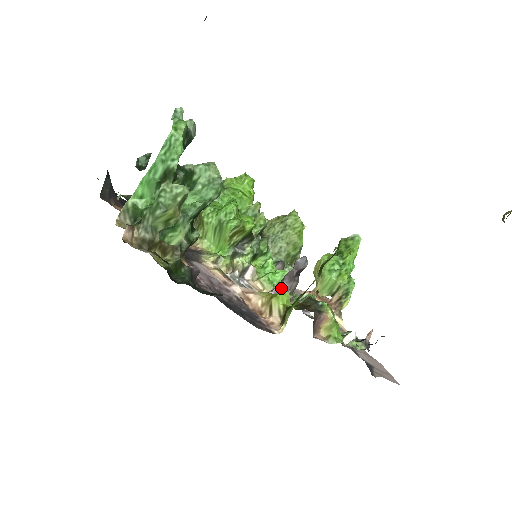
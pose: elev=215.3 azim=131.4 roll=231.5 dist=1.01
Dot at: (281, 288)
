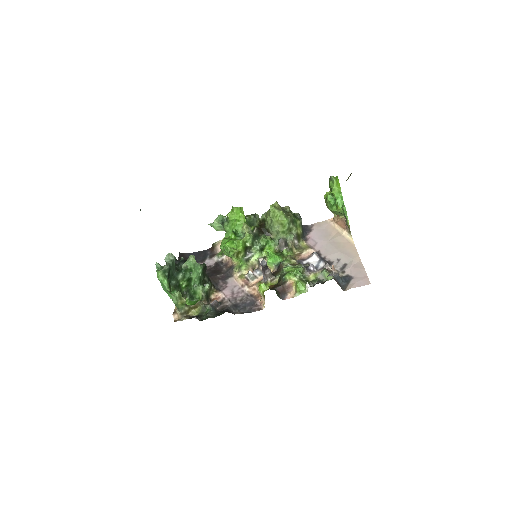
Dot at: (264, 278)
